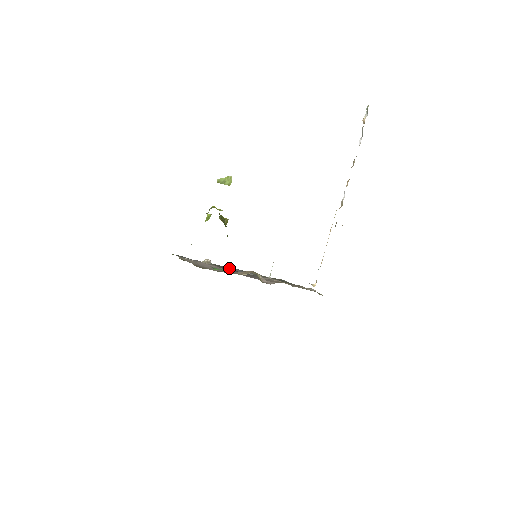
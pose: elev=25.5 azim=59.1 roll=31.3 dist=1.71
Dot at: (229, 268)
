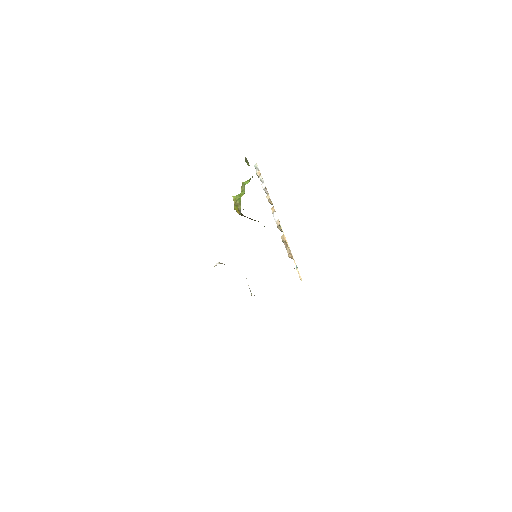
Dot at: occluded
